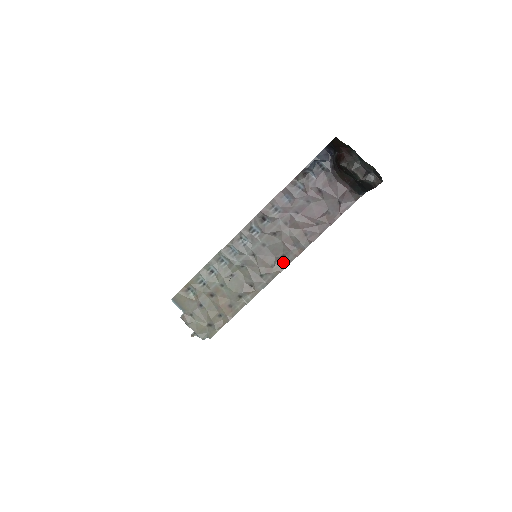
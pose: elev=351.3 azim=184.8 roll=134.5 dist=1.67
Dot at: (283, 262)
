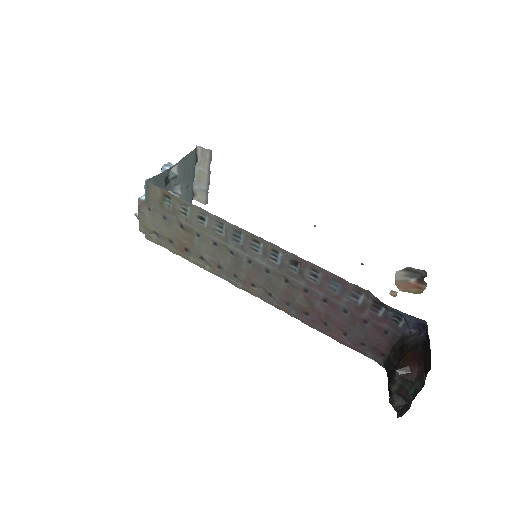
Dot at: (264, 295)
